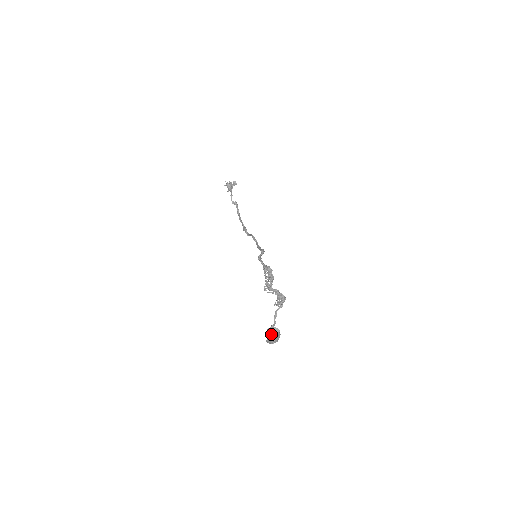
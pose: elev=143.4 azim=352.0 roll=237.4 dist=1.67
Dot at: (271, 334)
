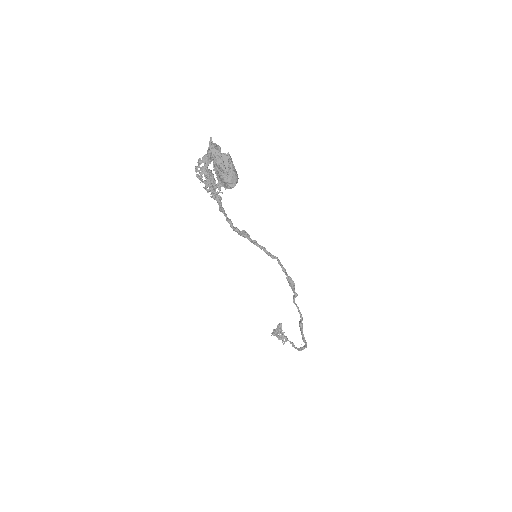
Dot at: occluded
